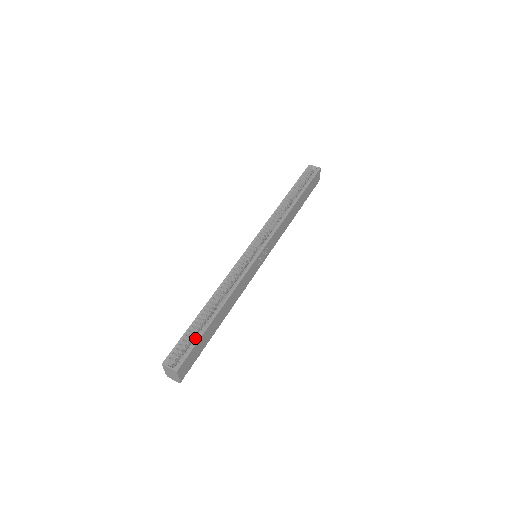
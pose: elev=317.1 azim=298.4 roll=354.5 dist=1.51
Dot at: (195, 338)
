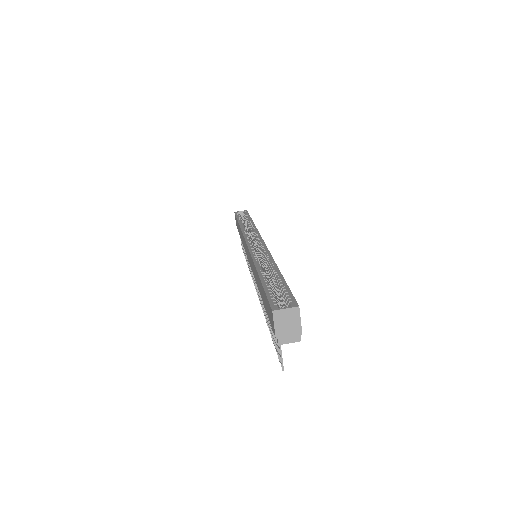
Dot at: (281, 287)
